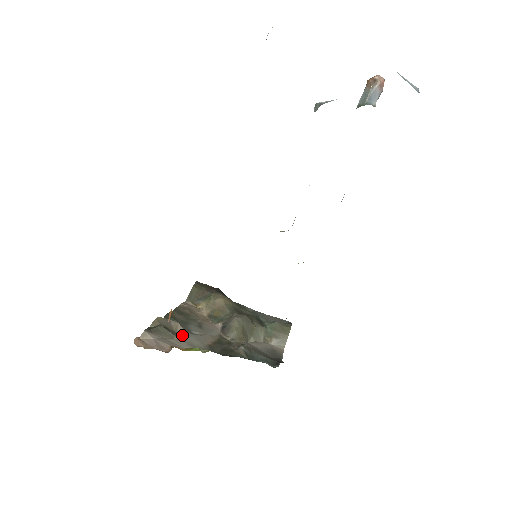
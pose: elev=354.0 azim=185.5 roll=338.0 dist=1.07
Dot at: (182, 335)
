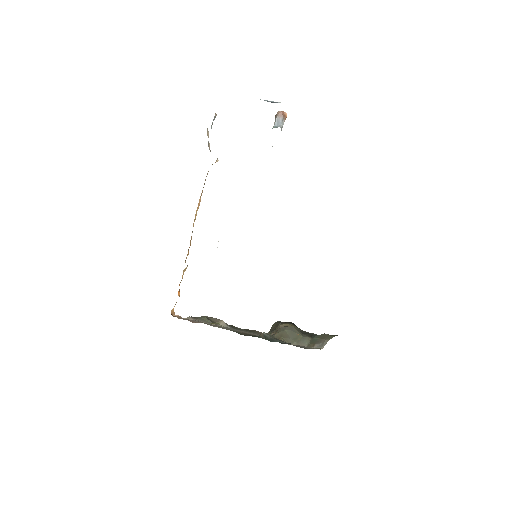
Dot at: (222, 326)
